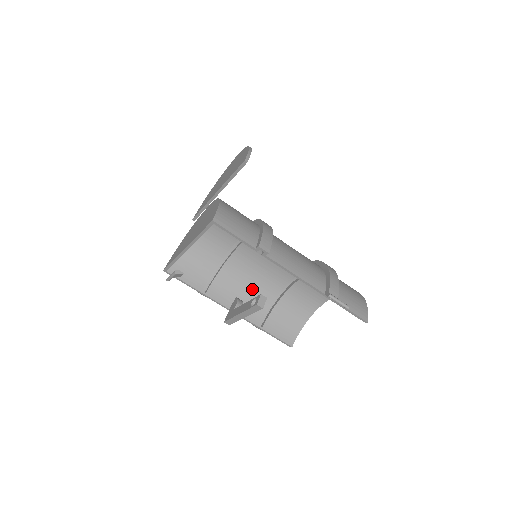
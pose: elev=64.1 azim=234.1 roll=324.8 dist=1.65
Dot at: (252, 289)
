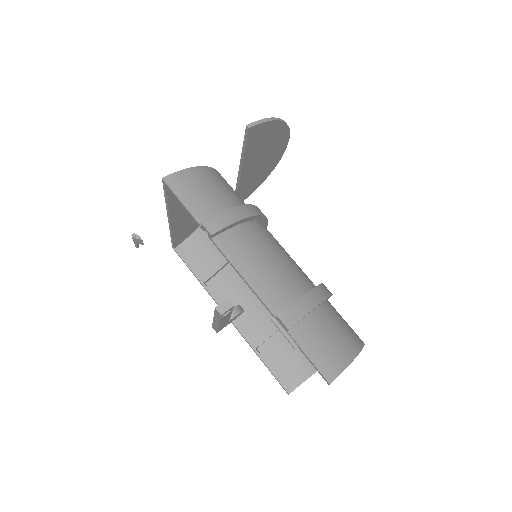
Dot at: occluded
